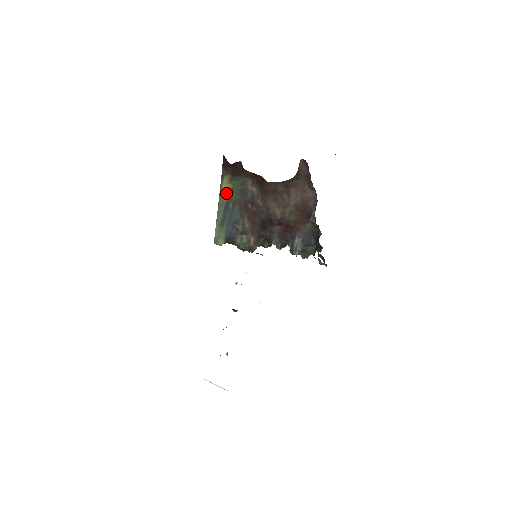
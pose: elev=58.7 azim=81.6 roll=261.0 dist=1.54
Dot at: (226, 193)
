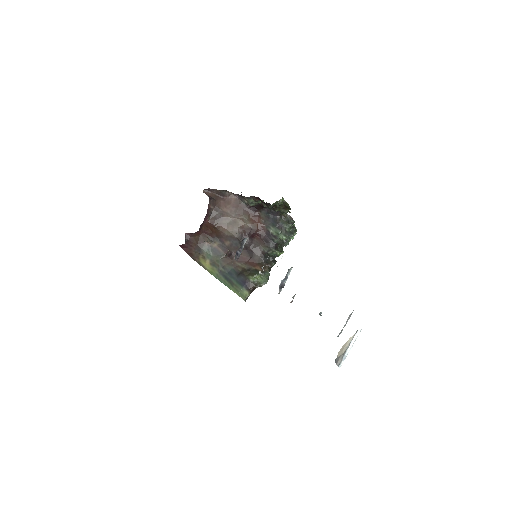
Dot at: (212, 268)
